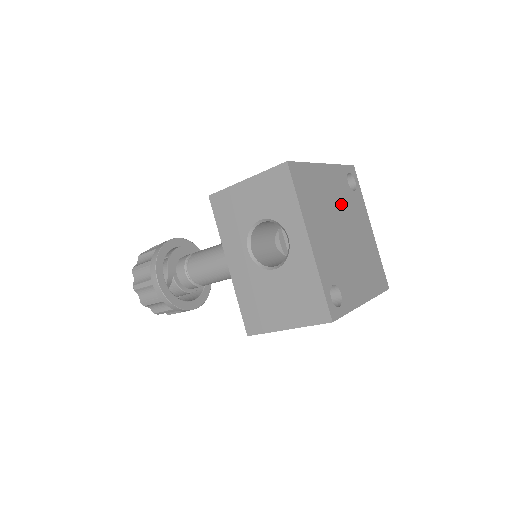
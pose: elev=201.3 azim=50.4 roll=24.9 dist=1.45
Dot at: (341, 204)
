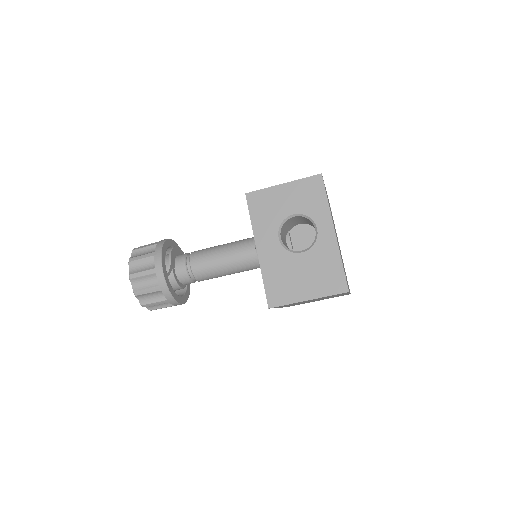
Dot at: occluded
